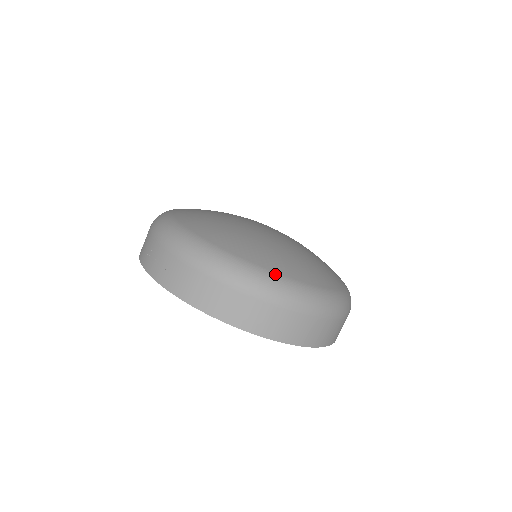
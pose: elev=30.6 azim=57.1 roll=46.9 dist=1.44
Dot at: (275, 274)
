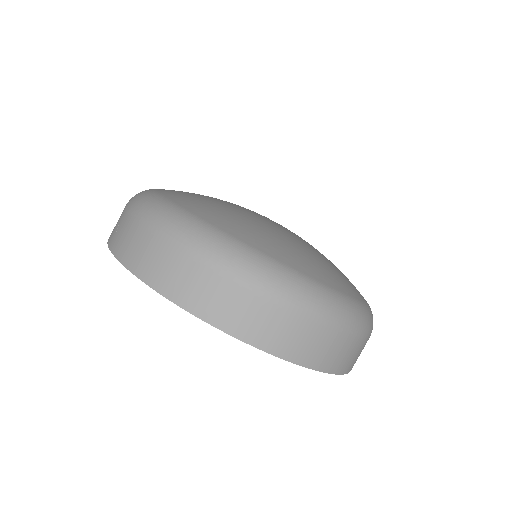
Dot at: (228, 235)
